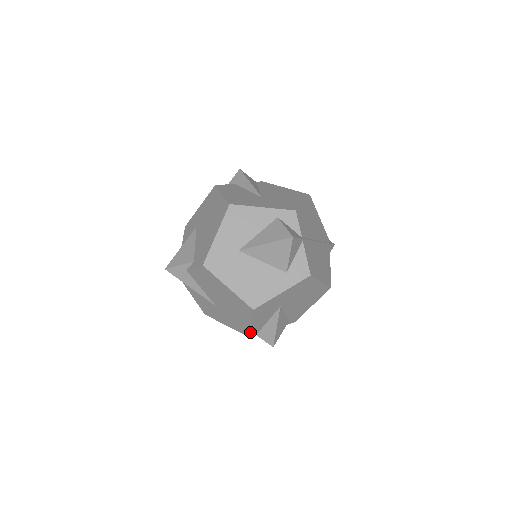
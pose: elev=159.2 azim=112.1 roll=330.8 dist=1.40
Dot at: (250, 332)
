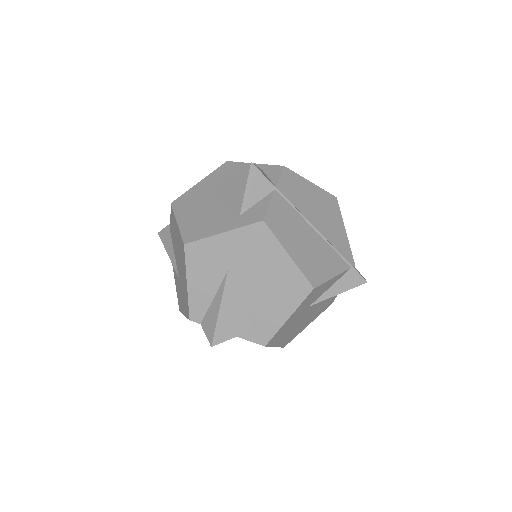
Dot at: (190, 307)
